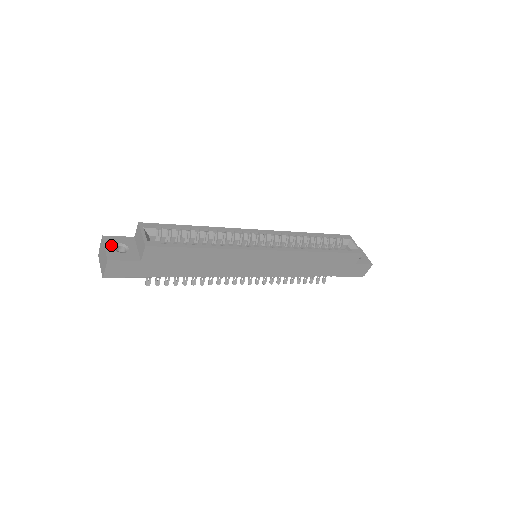
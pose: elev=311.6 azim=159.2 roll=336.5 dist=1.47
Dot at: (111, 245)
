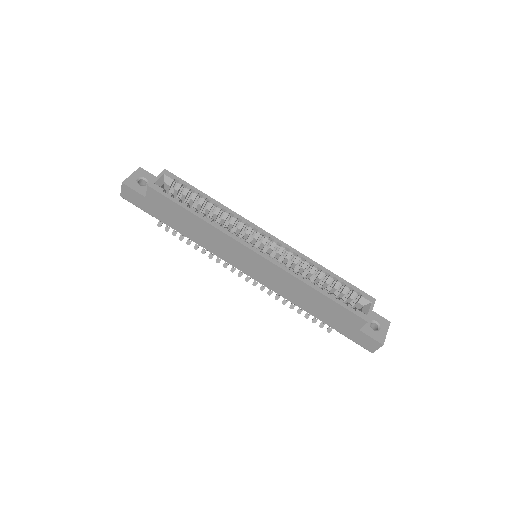
Dot at: (138, 175)
